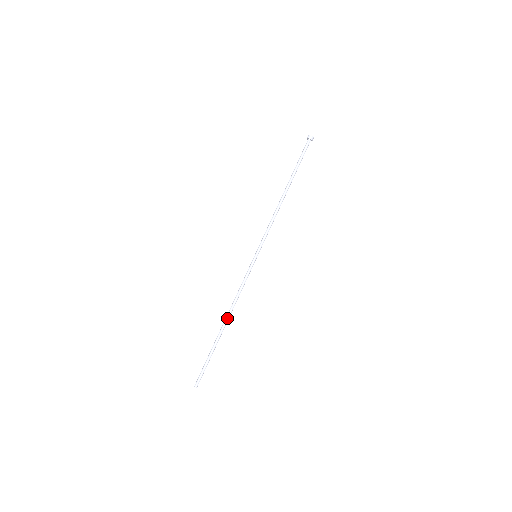
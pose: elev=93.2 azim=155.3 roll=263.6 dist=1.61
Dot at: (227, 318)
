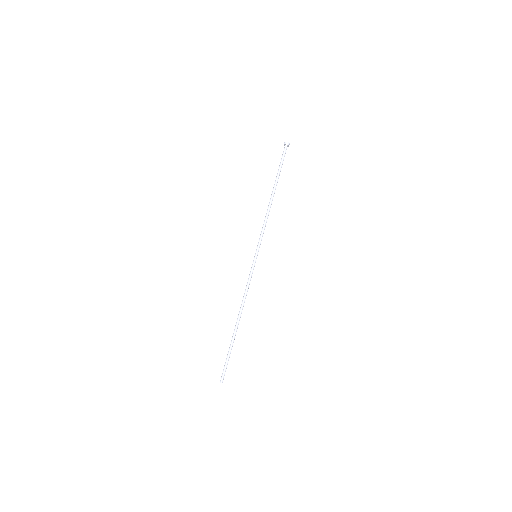
Dot at: (240, 316)
